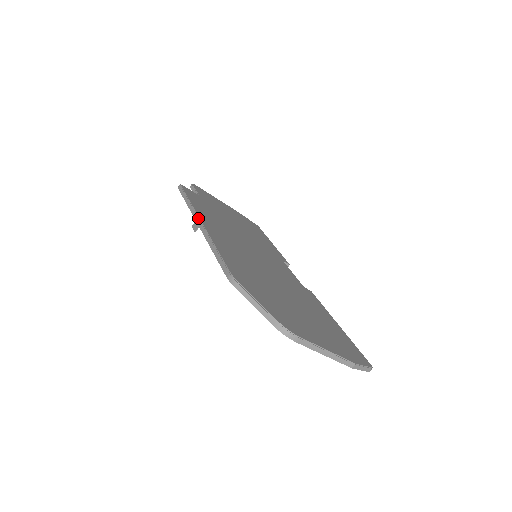
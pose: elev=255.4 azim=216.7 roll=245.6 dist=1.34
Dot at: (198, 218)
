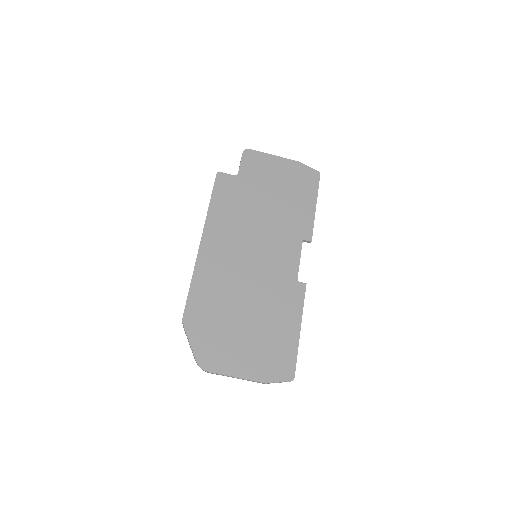
Dot at: occluded
